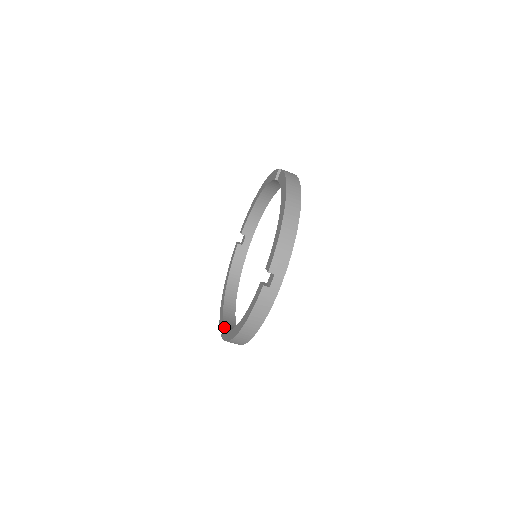
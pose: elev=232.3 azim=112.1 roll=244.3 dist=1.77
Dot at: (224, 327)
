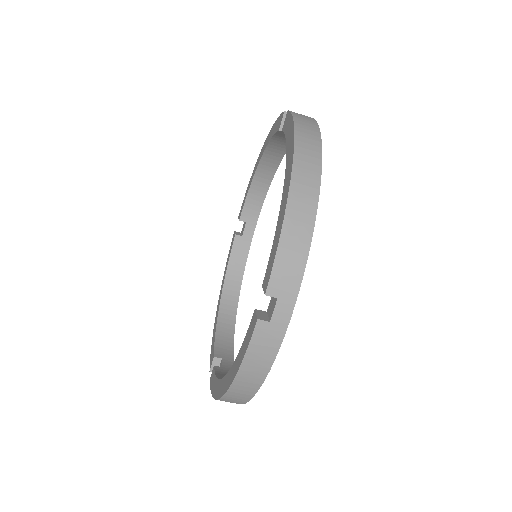
Dot at: (213, 369)
